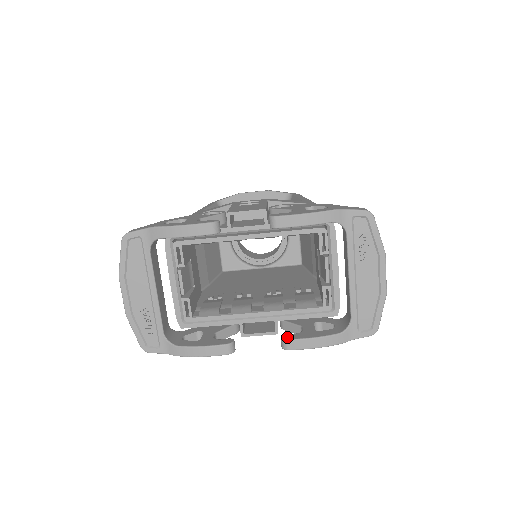
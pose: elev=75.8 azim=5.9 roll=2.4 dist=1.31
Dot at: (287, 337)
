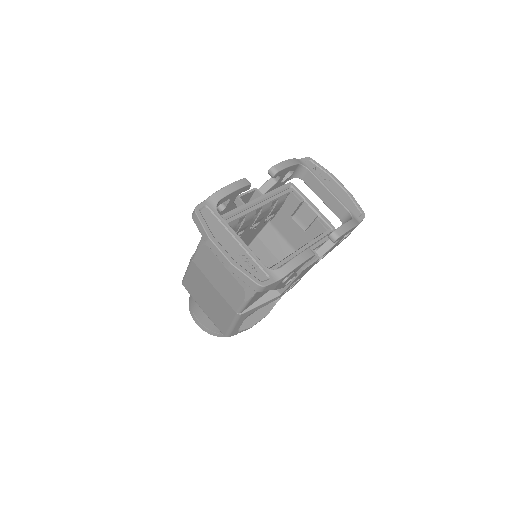
Dot at: (332, 232)
